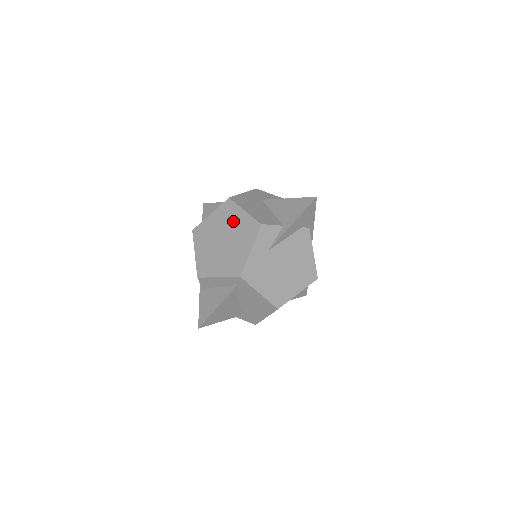
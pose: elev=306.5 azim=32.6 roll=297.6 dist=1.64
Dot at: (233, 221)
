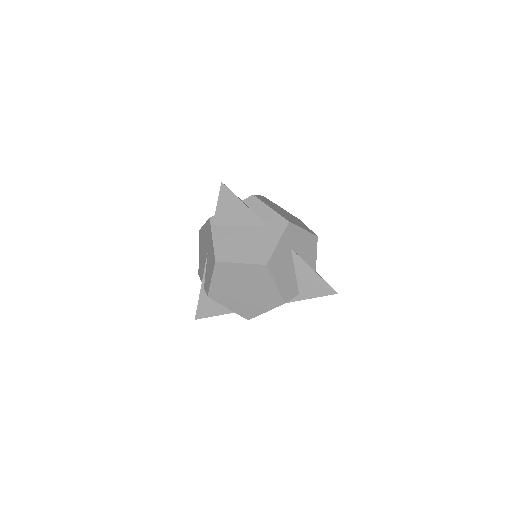
Dot at: (261, 285)
